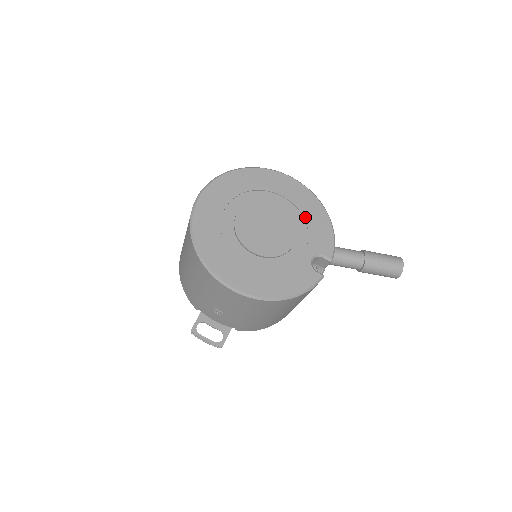
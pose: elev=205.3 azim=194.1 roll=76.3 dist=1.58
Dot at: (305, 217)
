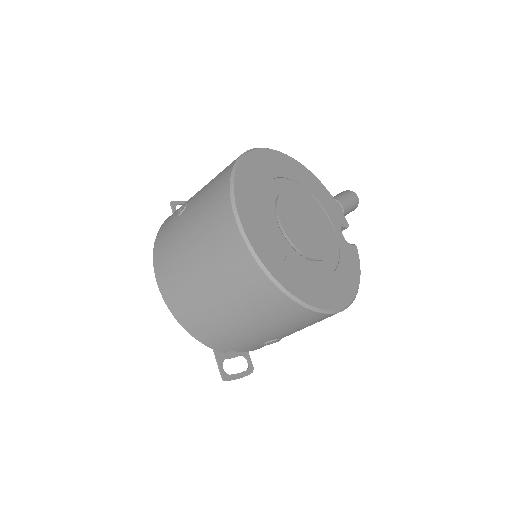
Dot at: (311, 192)
